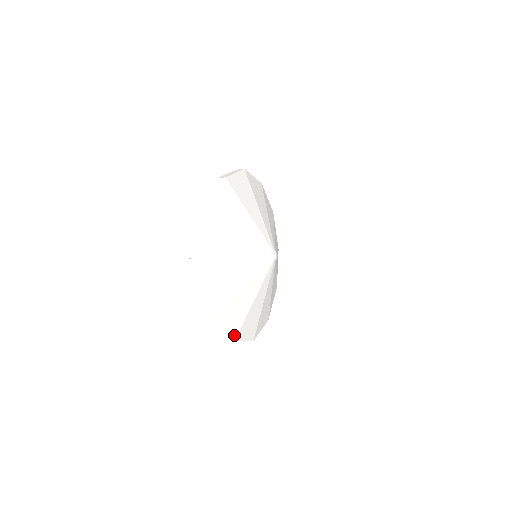
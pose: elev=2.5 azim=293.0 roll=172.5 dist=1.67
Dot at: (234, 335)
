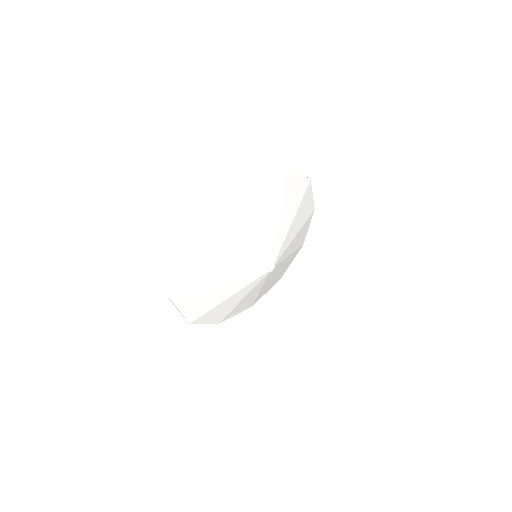
Dot at: (277, 281)
